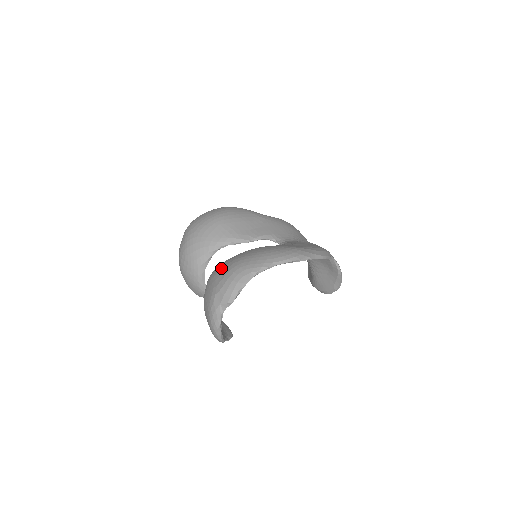
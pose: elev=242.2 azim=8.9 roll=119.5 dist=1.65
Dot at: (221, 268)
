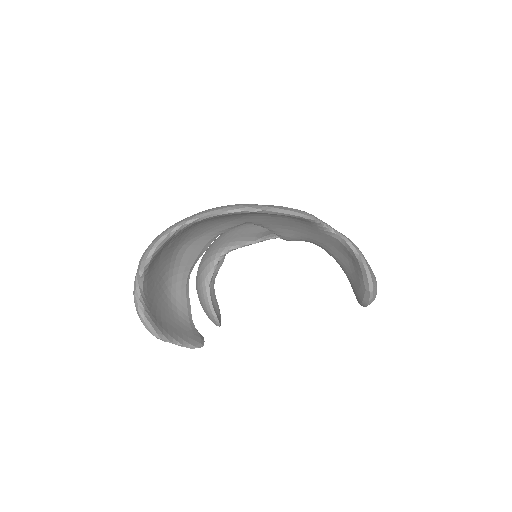
Dot at: occluded
